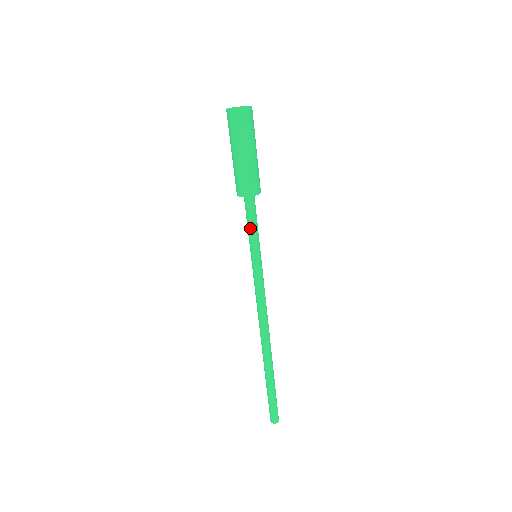
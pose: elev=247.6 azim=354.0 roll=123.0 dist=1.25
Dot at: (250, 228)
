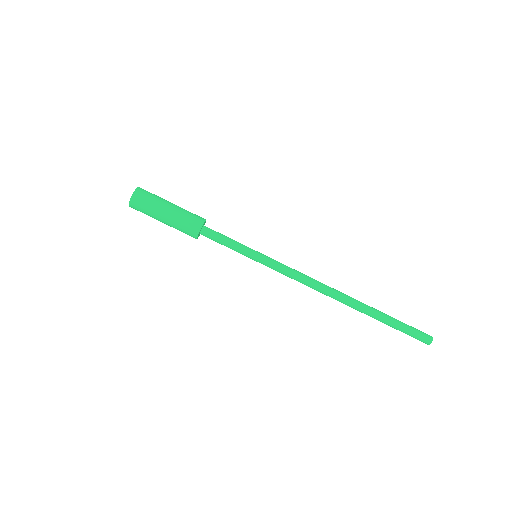
Dot at: occluded
